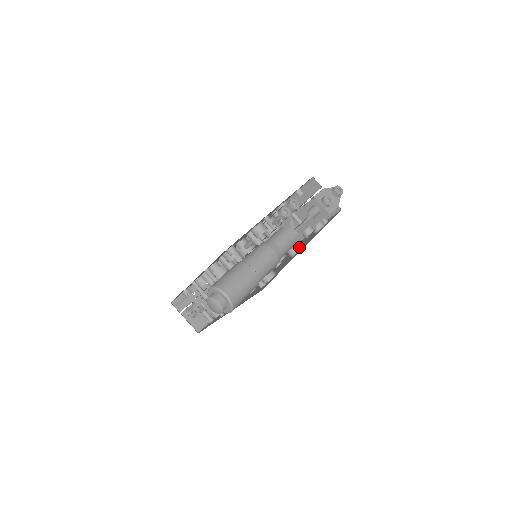
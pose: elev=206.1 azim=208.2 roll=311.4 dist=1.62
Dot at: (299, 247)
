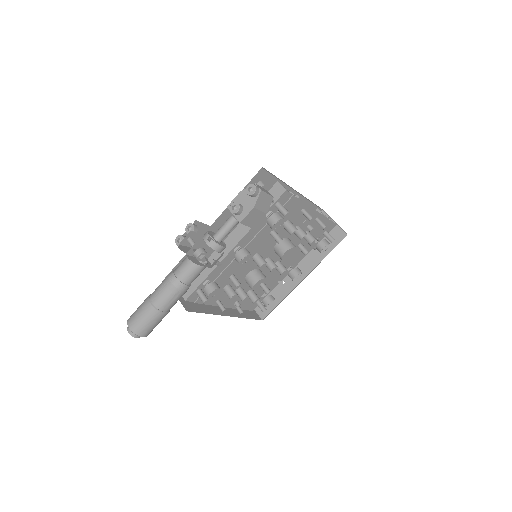
Dot at: (240, 257)
